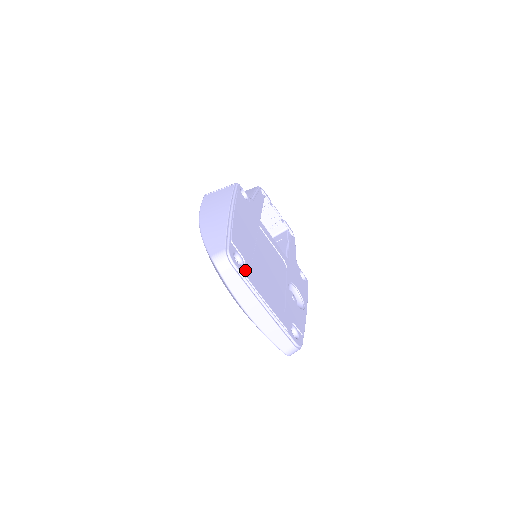
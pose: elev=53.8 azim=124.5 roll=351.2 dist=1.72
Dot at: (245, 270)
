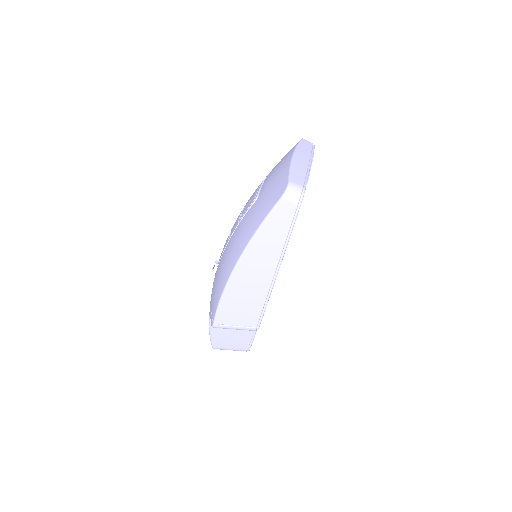
Dot at: occluded
